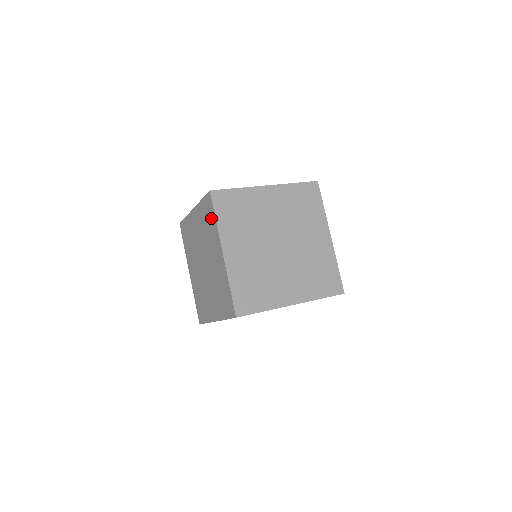
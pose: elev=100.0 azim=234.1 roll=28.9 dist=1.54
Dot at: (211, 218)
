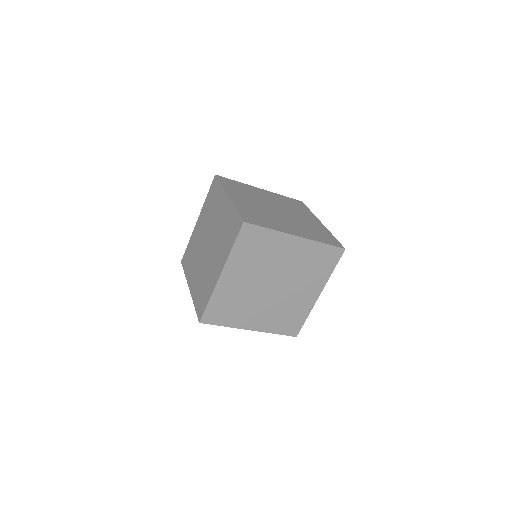
Dot at: (216, 191)
